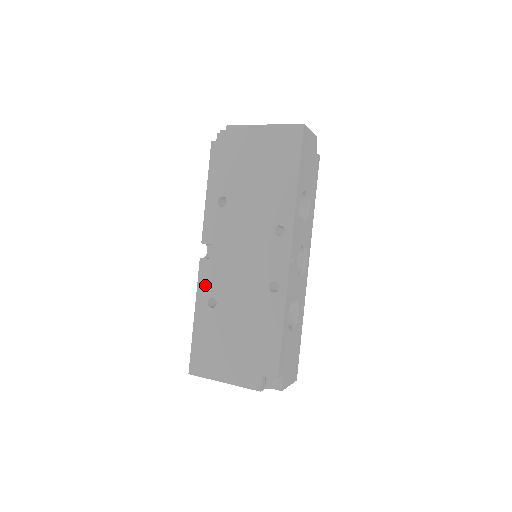
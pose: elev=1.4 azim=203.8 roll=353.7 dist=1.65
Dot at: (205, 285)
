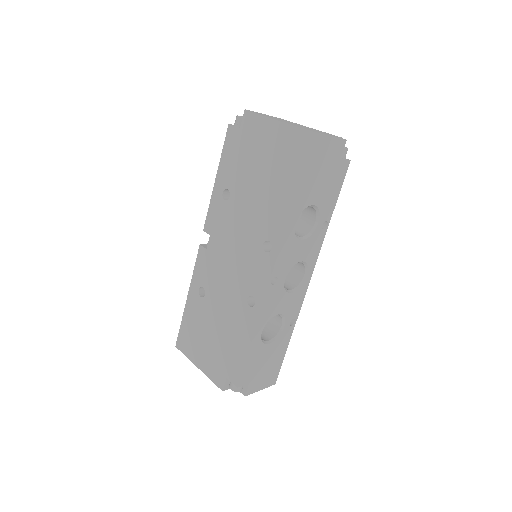
Dot at: (199, 273)
